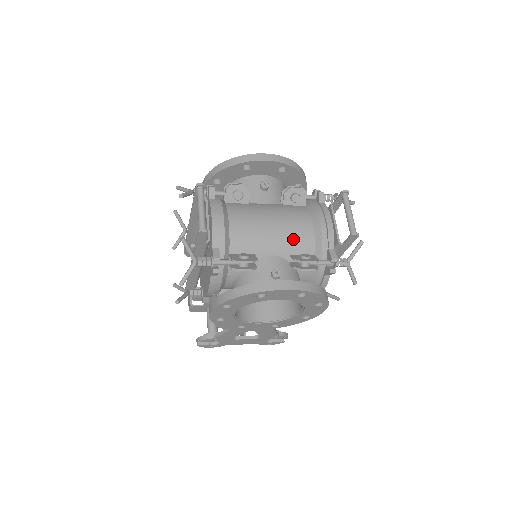
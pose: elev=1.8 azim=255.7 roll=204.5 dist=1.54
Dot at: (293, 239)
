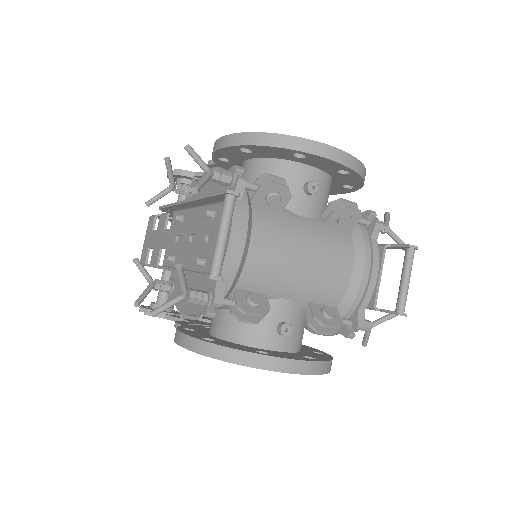
Dot at: (322, 285)
